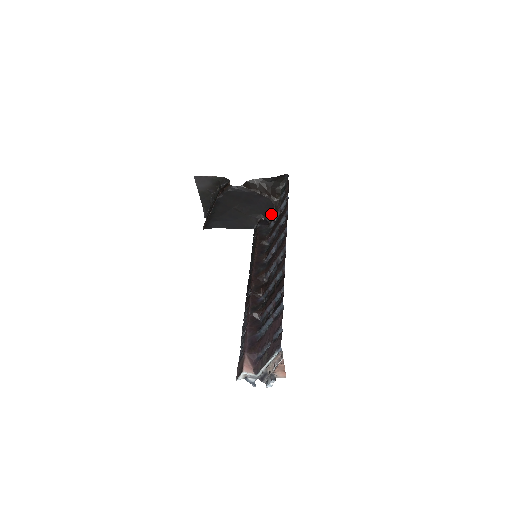
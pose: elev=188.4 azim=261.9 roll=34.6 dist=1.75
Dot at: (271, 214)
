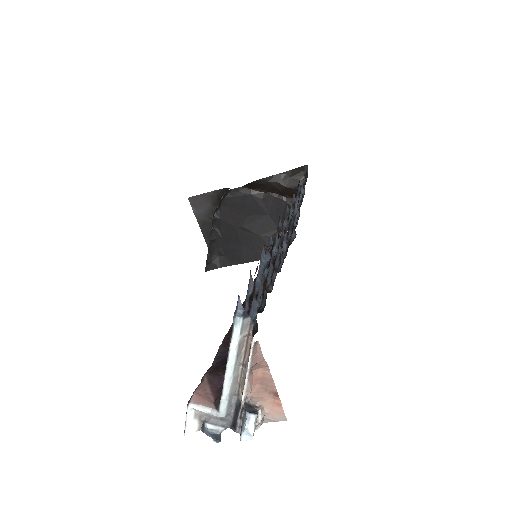
Dot at: occluded
